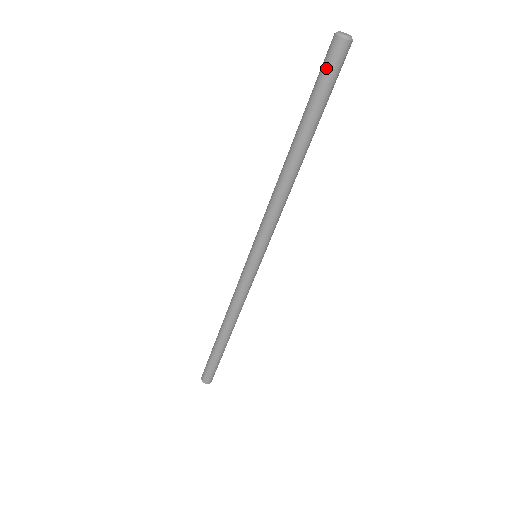
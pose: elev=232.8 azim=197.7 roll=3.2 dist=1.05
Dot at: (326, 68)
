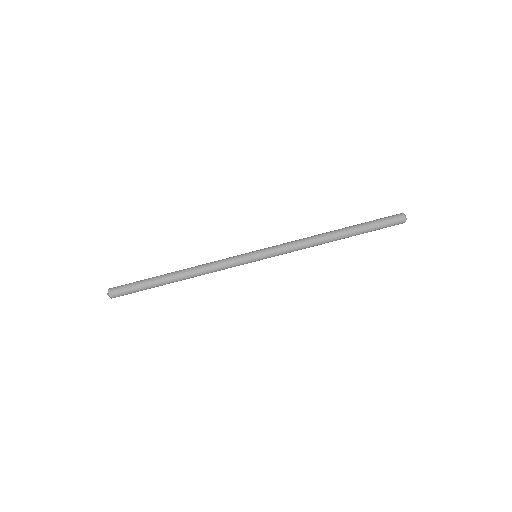
Dot at: (387, 217)
